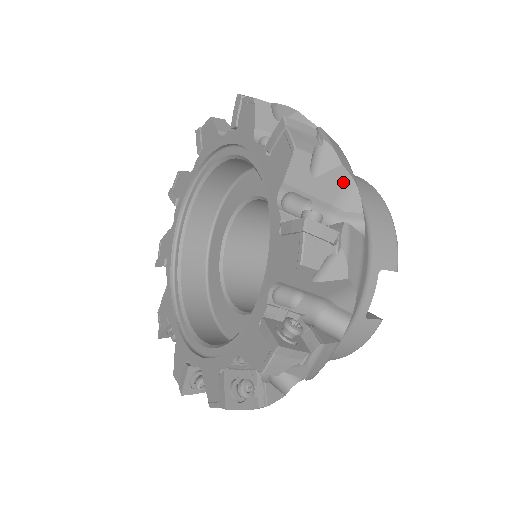
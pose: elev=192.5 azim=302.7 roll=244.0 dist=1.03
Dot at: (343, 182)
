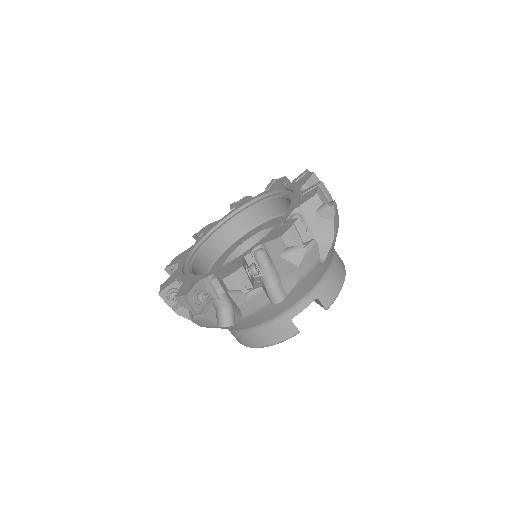
Dot at: (329, 230)
